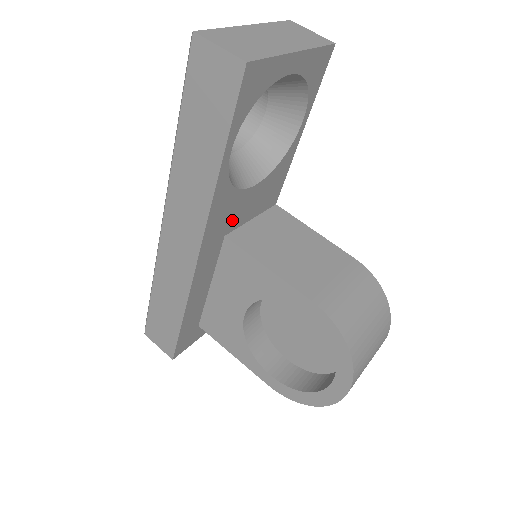
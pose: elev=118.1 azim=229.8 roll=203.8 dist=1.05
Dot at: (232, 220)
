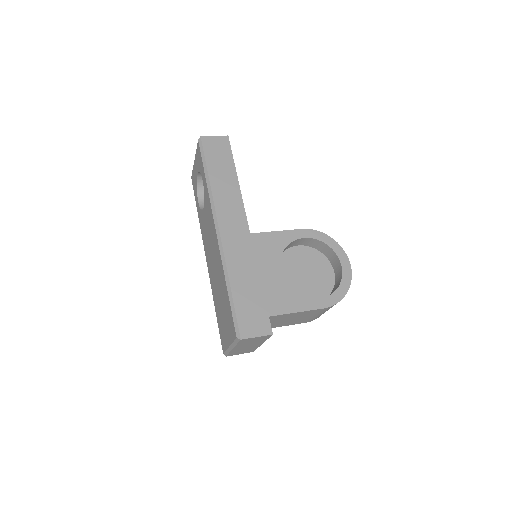
Dot at: occluded
